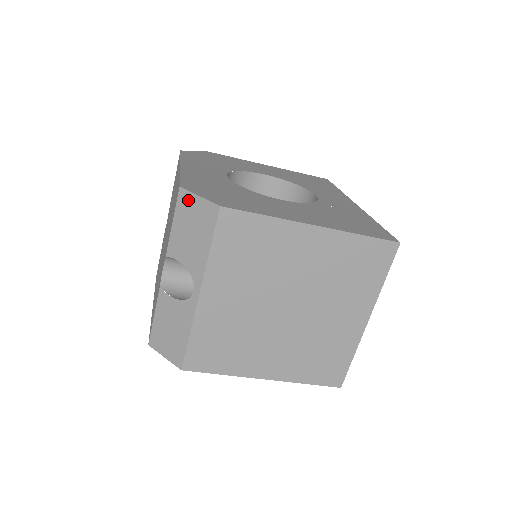
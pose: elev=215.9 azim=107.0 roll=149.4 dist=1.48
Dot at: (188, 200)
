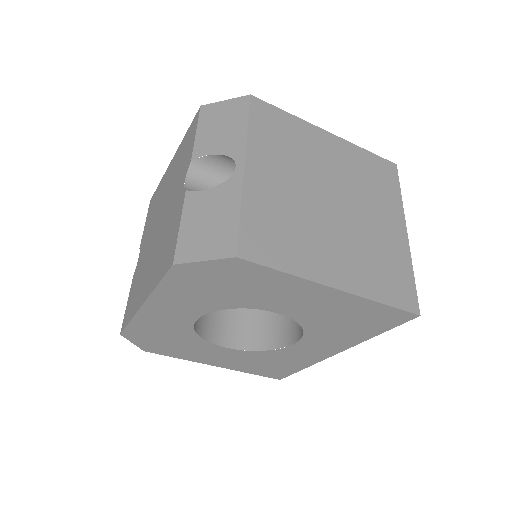
Dot at: (213, 108)
